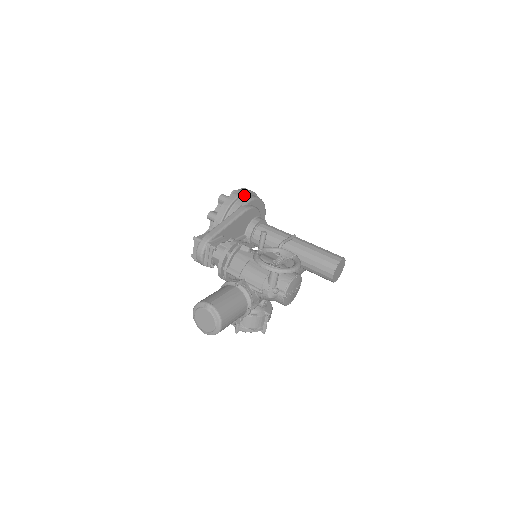
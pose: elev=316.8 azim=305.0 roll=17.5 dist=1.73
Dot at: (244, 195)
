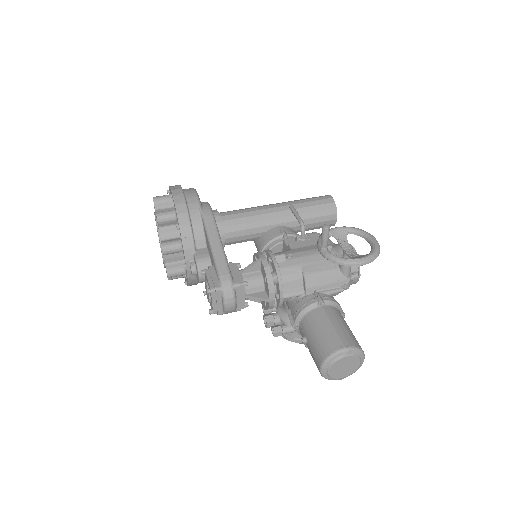
Dot at: occluded
